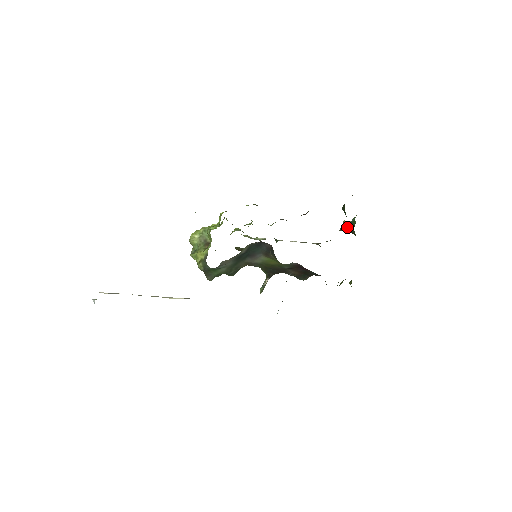
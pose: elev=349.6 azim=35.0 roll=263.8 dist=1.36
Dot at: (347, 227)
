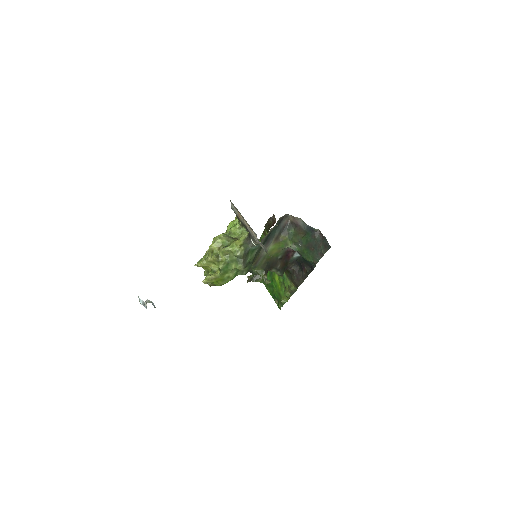
Dot at: (252, 278)
